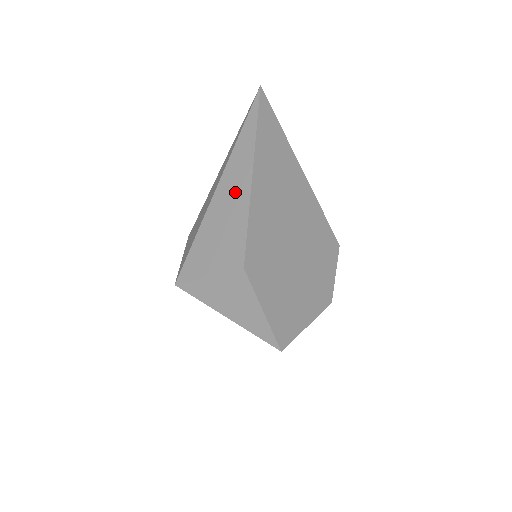
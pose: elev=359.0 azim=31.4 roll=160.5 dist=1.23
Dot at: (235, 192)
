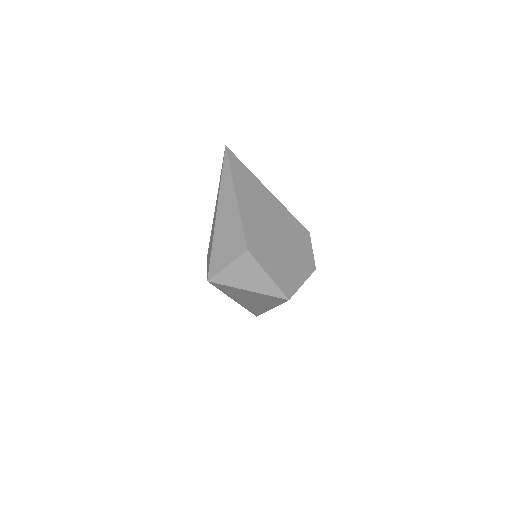
Dot at: (229, 210)
